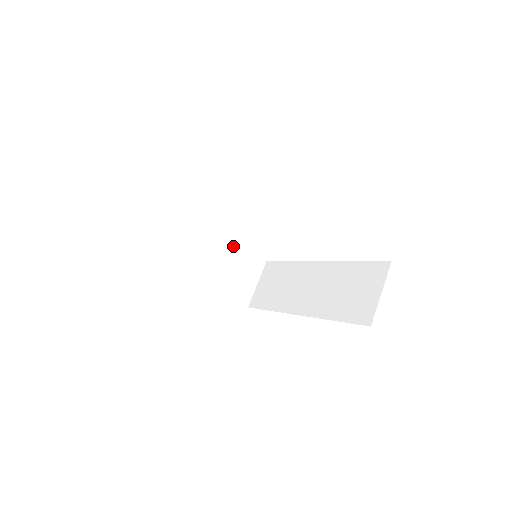
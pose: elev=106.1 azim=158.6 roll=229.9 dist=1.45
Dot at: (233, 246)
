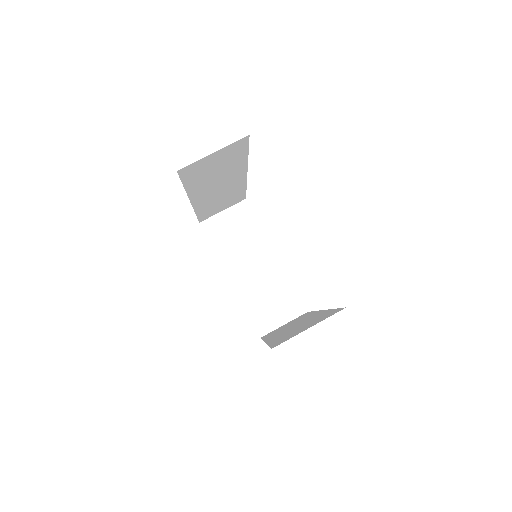
Dot at: (282, 274)
